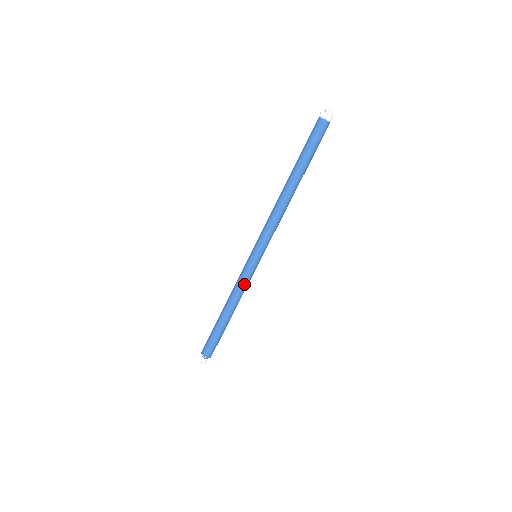
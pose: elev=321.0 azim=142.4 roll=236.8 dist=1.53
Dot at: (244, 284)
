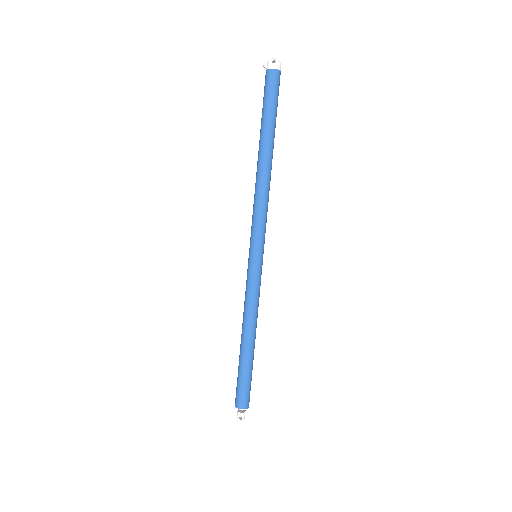
Dot at: (258, 295)
